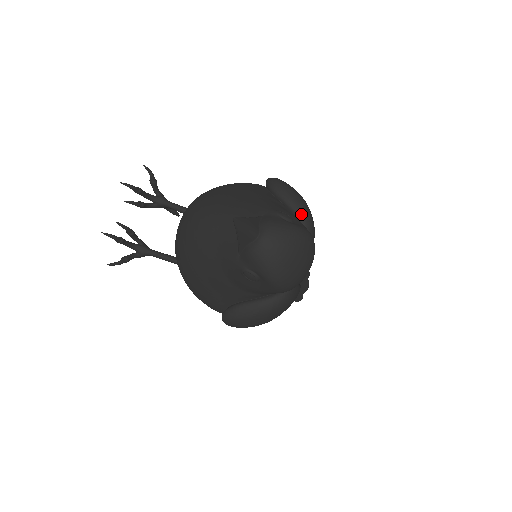
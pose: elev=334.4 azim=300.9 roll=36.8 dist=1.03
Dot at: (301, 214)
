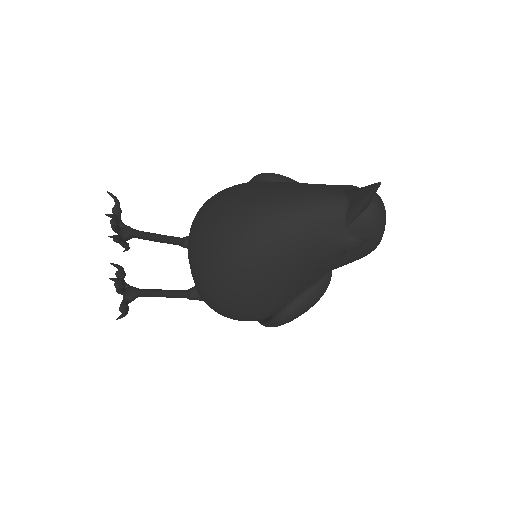
Dot at: occluded
